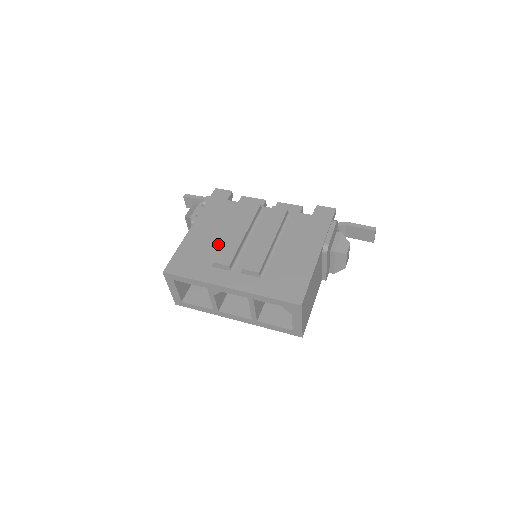
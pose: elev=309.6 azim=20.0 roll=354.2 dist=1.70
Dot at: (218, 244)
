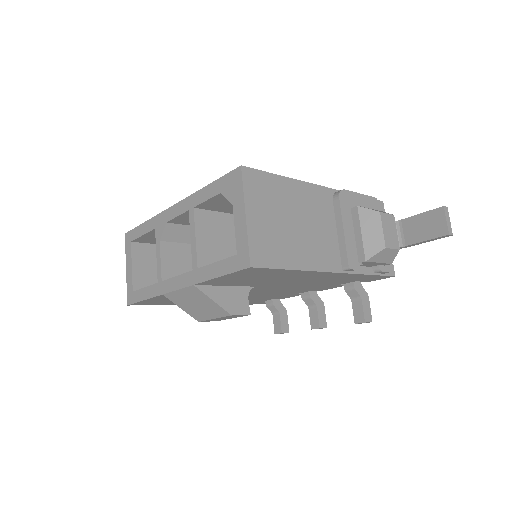
Dot at: occluded
